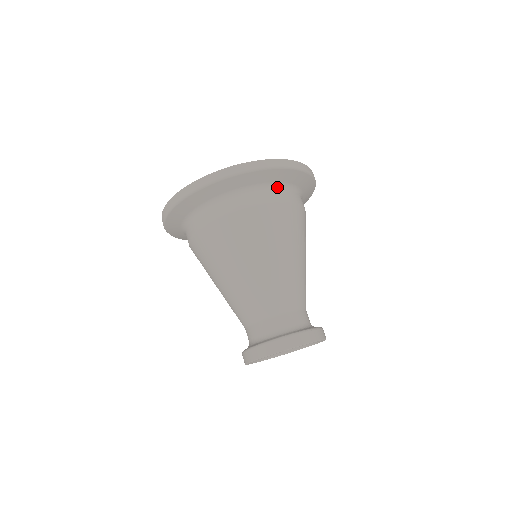
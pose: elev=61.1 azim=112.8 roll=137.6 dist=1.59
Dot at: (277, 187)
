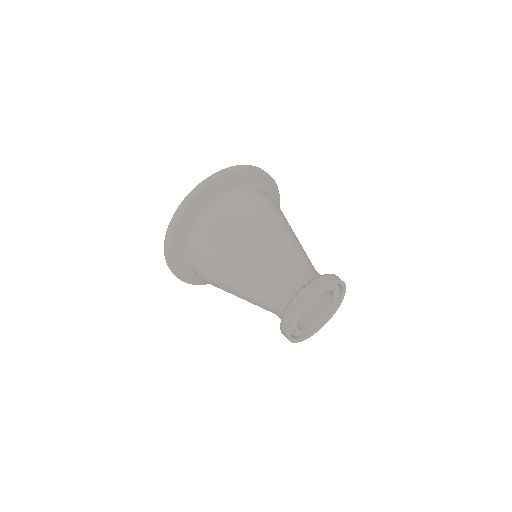
Dot at: (229, 194)
